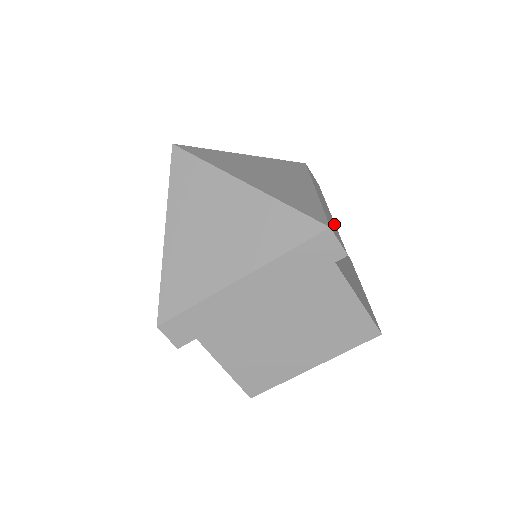
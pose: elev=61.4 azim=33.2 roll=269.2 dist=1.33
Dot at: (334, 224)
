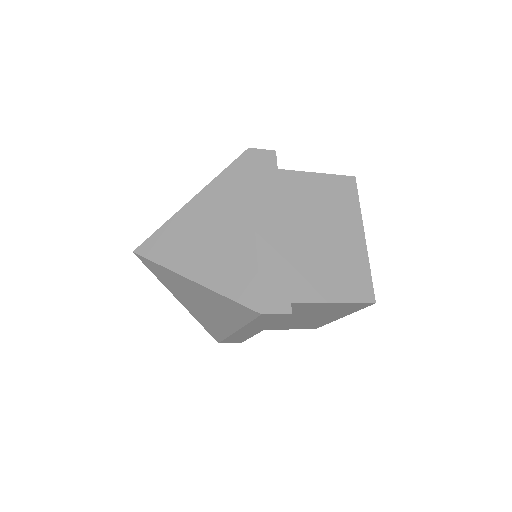
Dot at: (282, 259)
